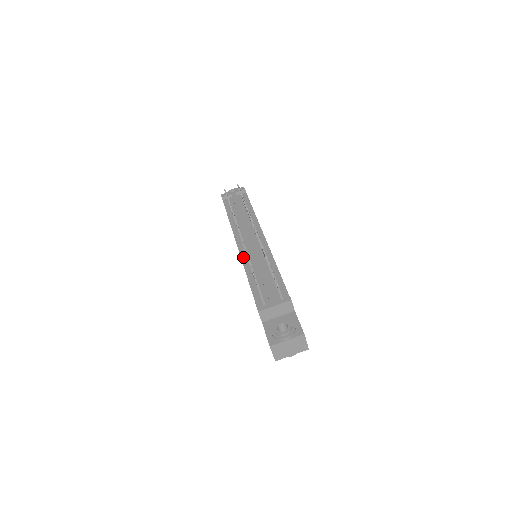
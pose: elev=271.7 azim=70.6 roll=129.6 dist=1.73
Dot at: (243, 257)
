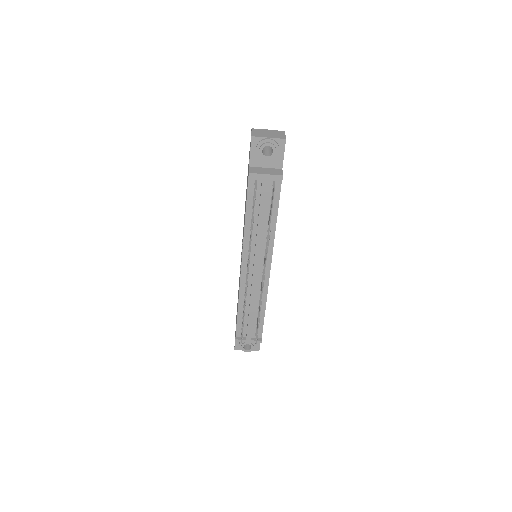
Dot at: (242, 283)
